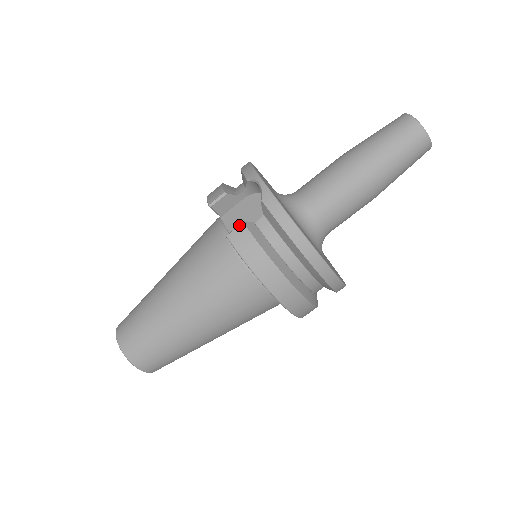
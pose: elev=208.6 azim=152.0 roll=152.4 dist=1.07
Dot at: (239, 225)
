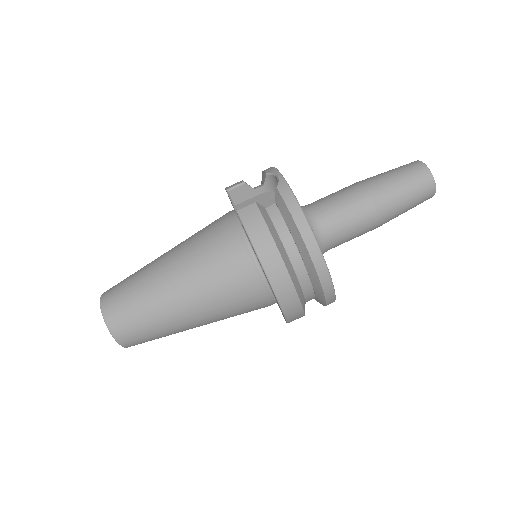
Dot at: (251, 204)
